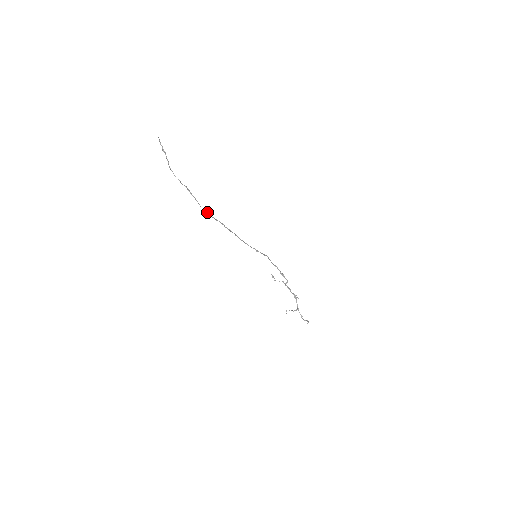
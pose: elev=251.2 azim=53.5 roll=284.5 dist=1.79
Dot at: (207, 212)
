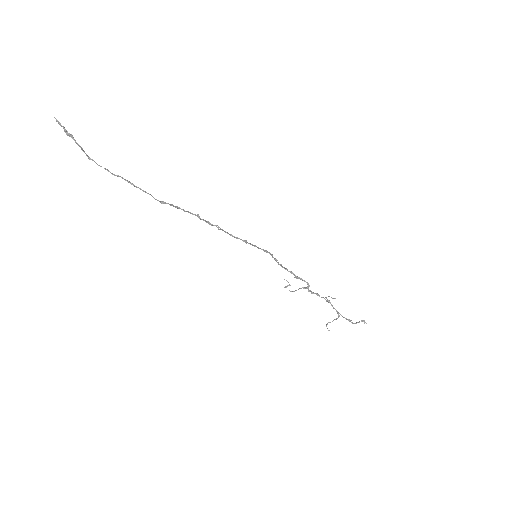
Dot at: (166, 203)
